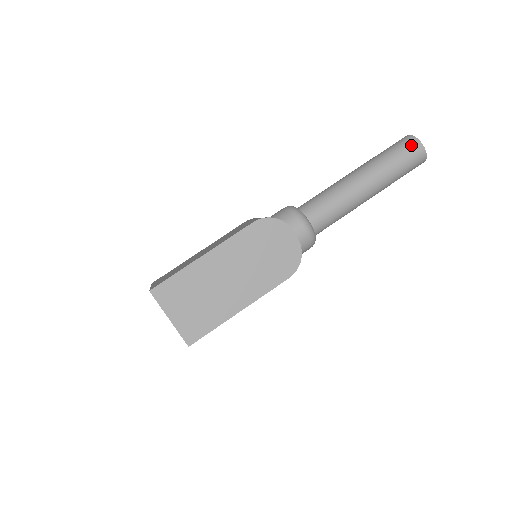
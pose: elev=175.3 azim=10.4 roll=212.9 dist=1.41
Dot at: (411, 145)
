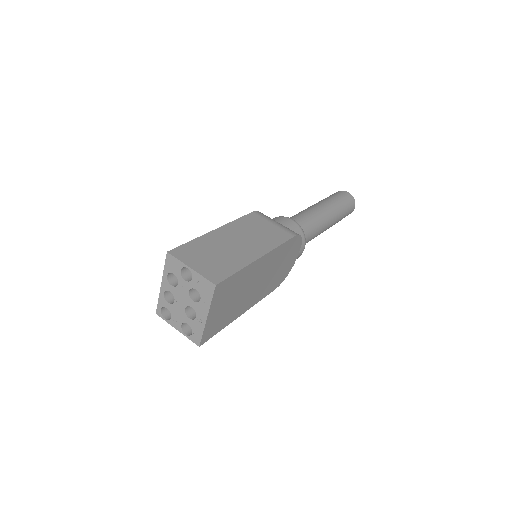
Dot at: (352, 205)
